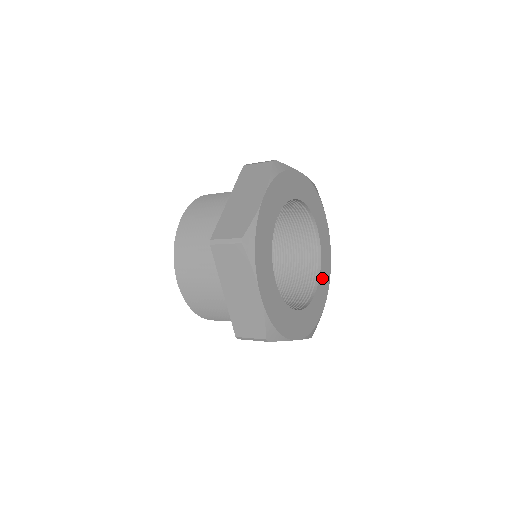
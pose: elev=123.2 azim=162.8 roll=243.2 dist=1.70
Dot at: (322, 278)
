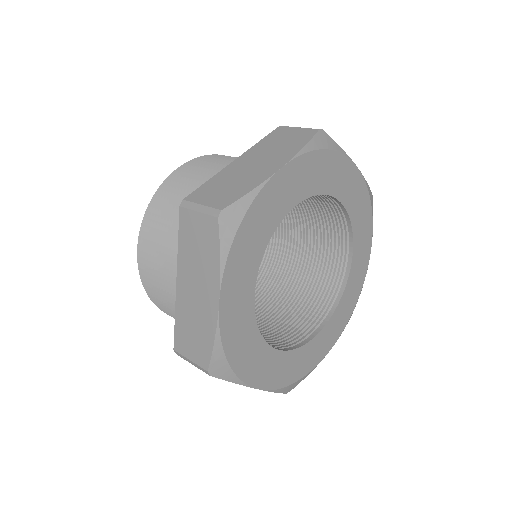
Dot at: (334, 320)
